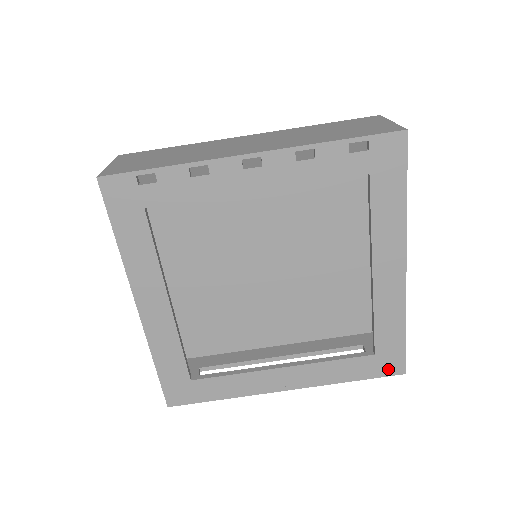
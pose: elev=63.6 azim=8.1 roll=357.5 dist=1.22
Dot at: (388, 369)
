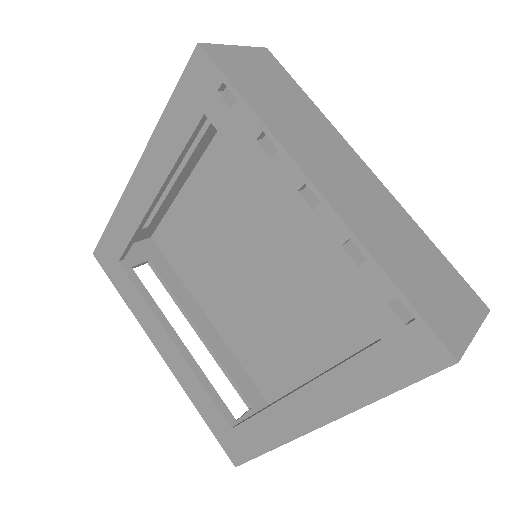
Dot at: (229, 448)
